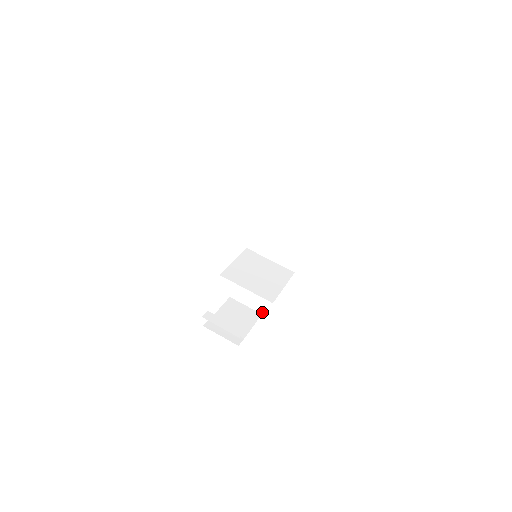
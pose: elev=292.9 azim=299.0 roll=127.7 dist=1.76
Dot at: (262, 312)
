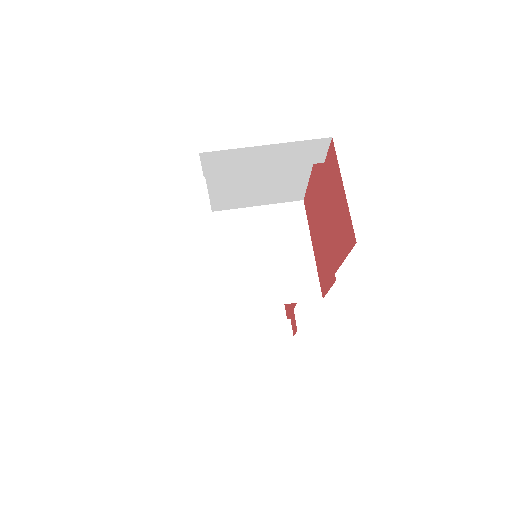
Dot at: occluded
